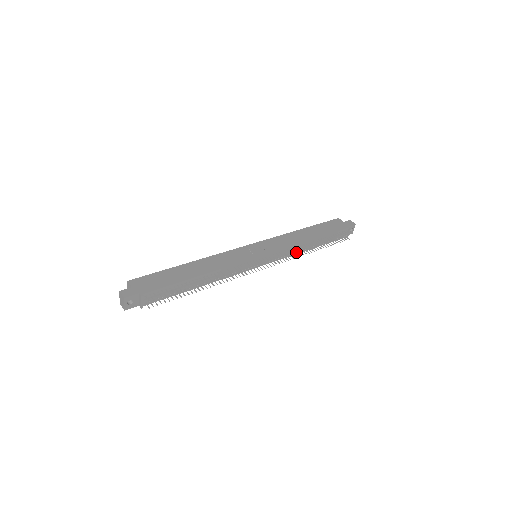
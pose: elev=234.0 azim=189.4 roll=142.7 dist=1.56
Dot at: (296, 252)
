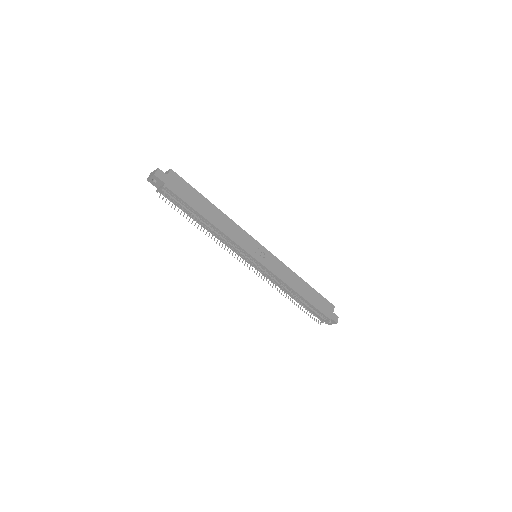
Dot at: (281, 286)
